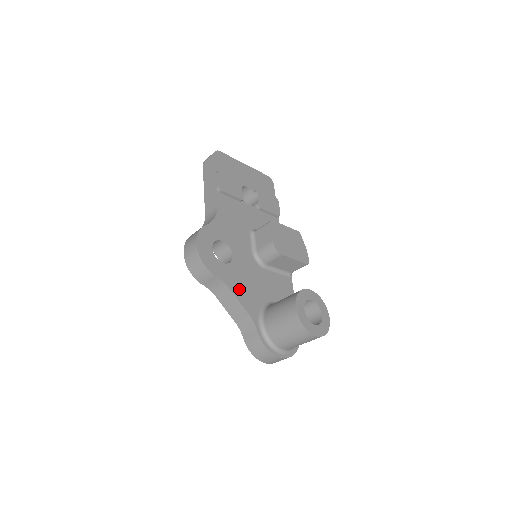
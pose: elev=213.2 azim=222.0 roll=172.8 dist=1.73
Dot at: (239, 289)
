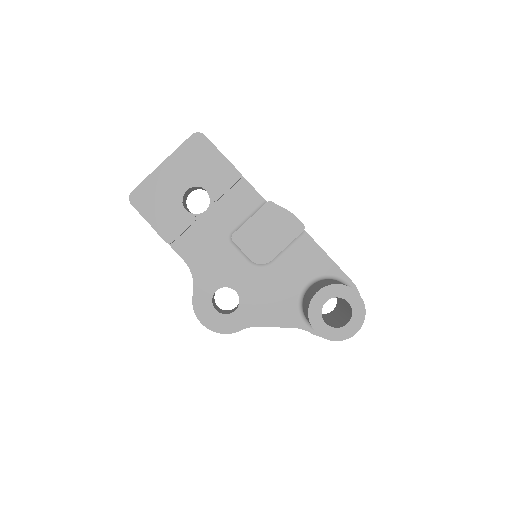
Dot at: (266, 316)
